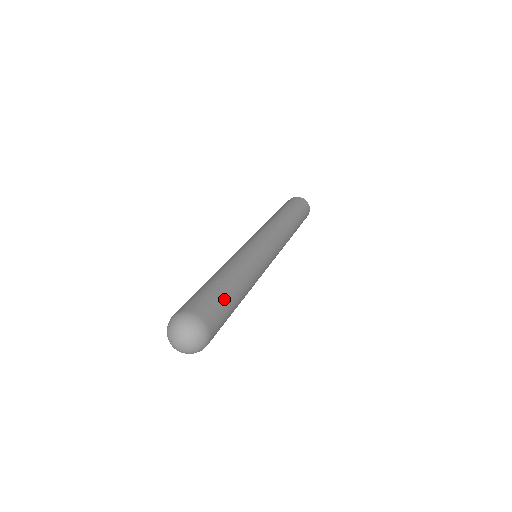
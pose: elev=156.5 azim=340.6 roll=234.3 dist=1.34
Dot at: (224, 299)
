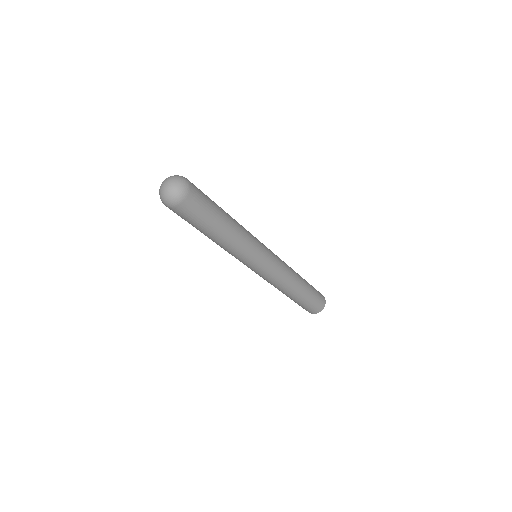
Dot at: (212, 206)
